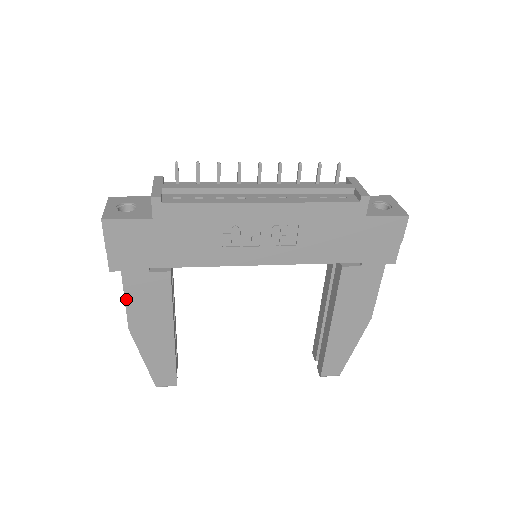
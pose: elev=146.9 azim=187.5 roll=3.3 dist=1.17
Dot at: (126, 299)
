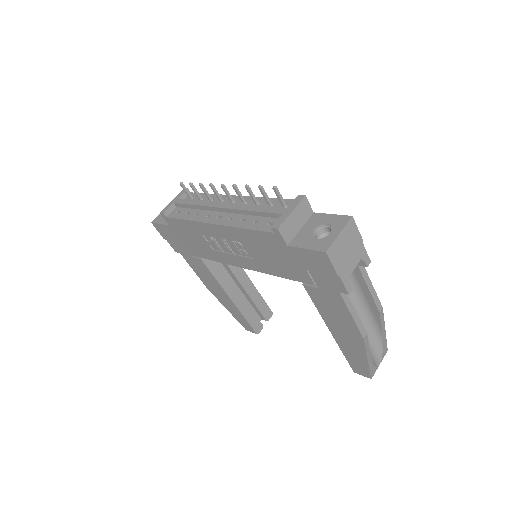
Dot at: (194, 270)
